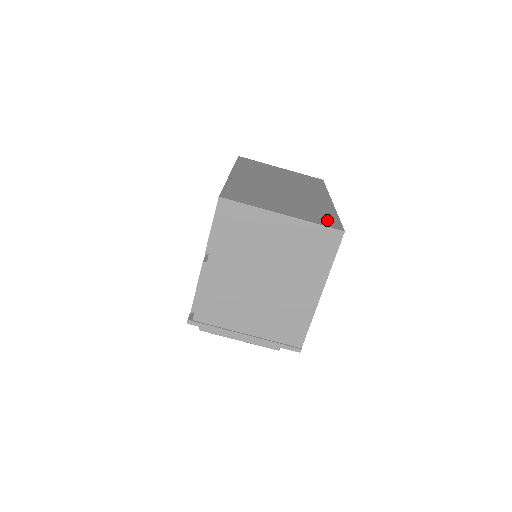
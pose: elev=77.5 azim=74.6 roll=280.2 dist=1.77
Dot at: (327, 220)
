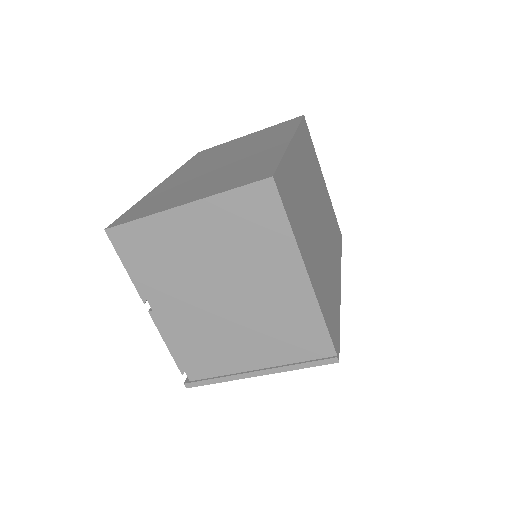
Dot at: (255, 174)
